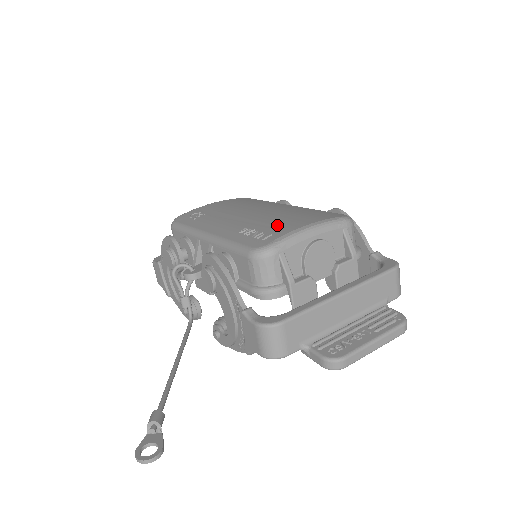
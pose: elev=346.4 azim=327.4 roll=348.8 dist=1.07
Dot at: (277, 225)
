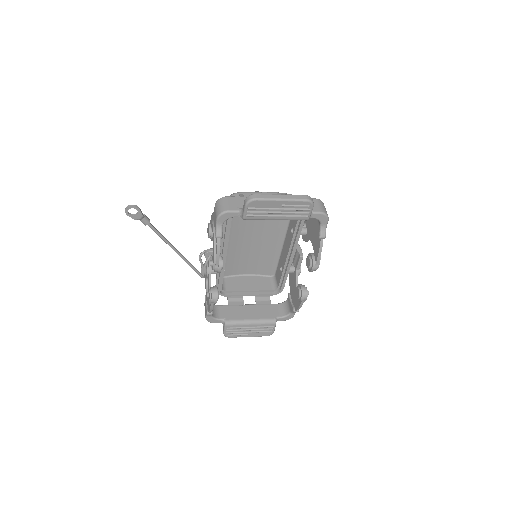
Dot at: occluded
